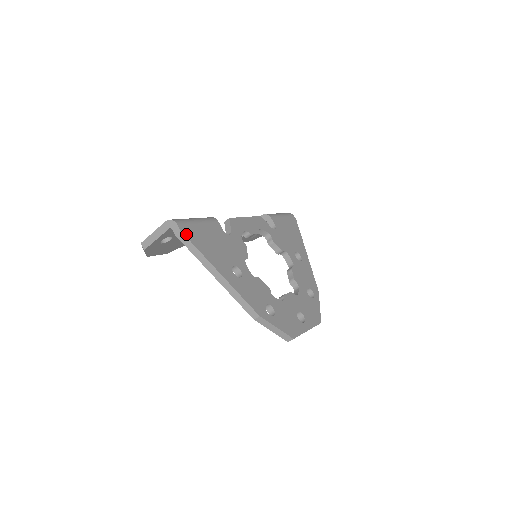
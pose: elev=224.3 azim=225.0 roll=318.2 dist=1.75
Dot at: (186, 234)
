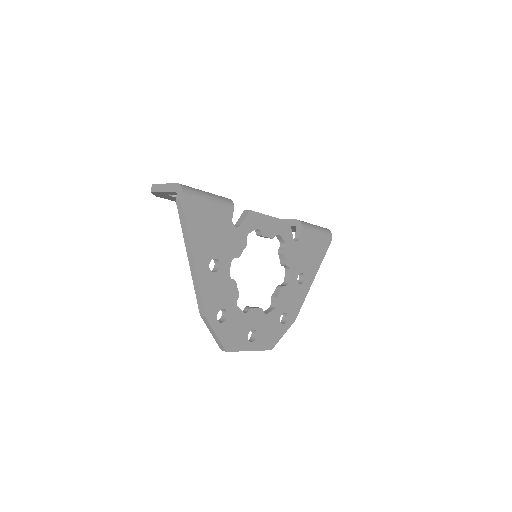
Dot at: (185, 207)
